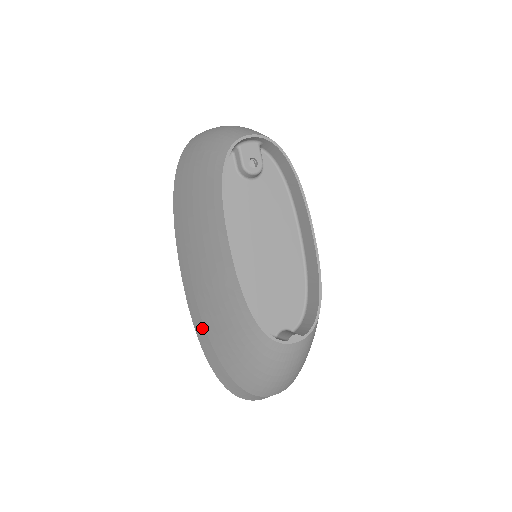
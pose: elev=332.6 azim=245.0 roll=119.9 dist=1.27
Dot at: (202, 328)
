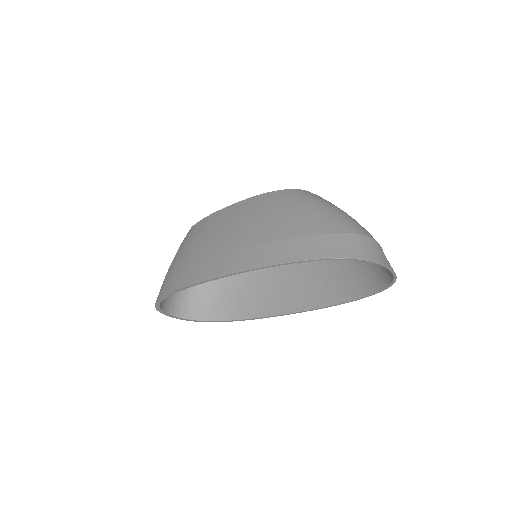
Dot at: (264, 249)
